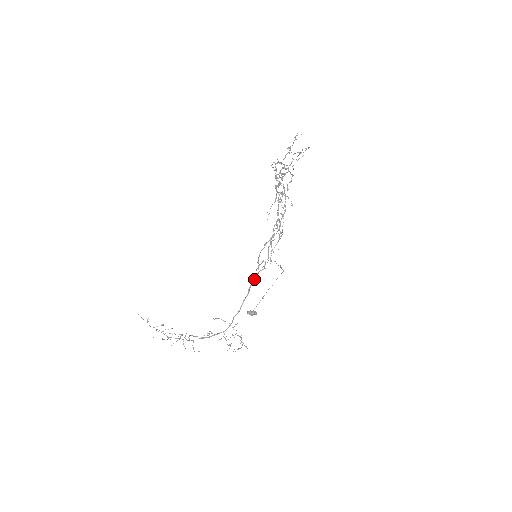
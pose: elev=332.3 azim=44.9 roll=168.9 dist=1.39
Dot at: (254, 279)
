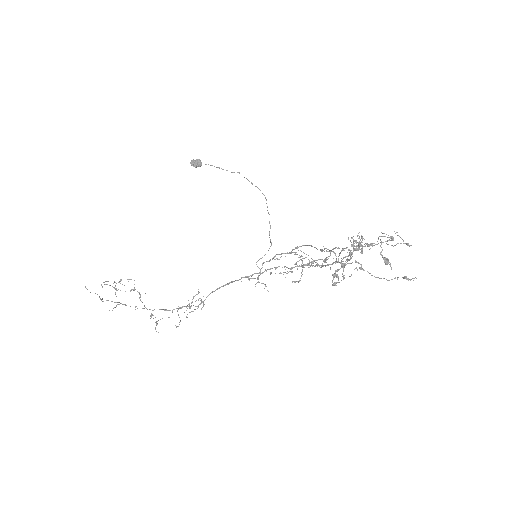
Dot at: (243, 277)
